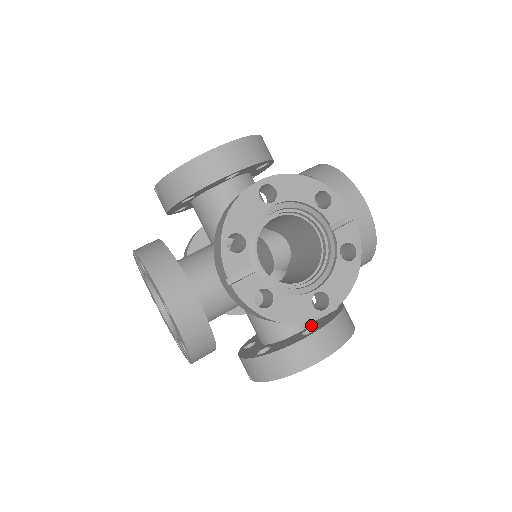
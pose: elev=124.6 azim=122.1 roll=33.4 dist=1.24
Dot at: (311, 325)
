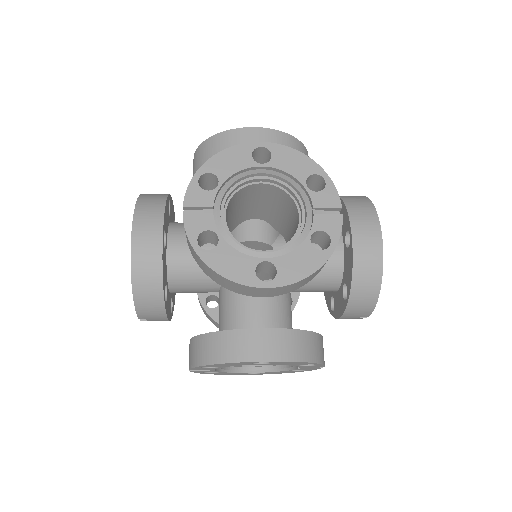
Dot at: occluded
